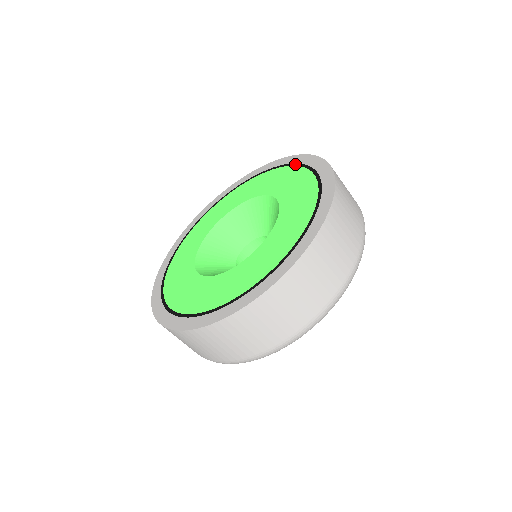
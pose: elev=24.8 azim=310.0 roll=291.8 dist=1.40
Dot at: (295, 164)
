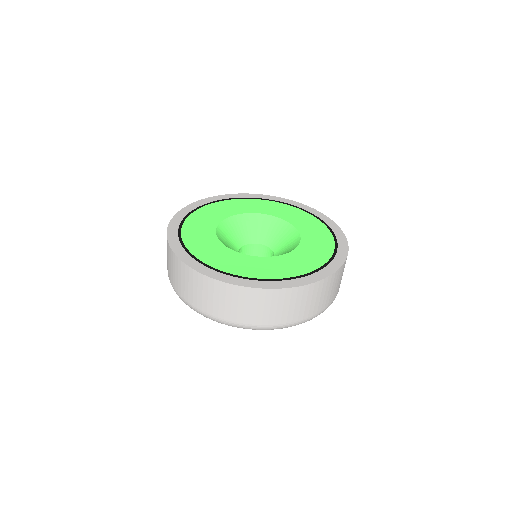
Dot at: (289, 204)
